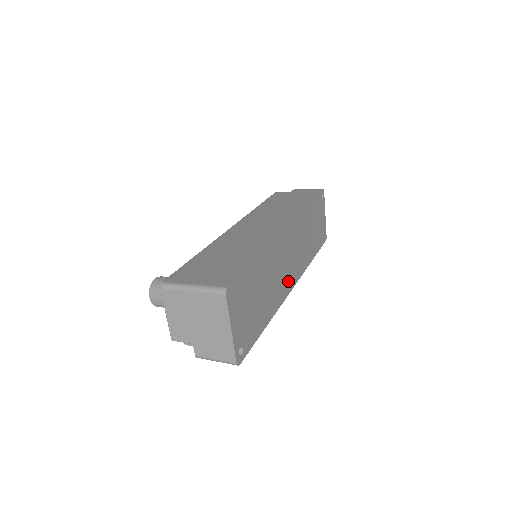
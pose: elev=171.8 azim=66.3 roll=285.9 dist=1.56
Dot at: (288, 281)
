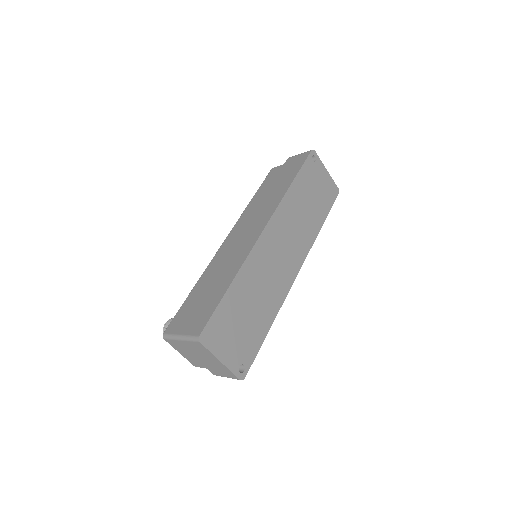
Dot at: (288, 272)
